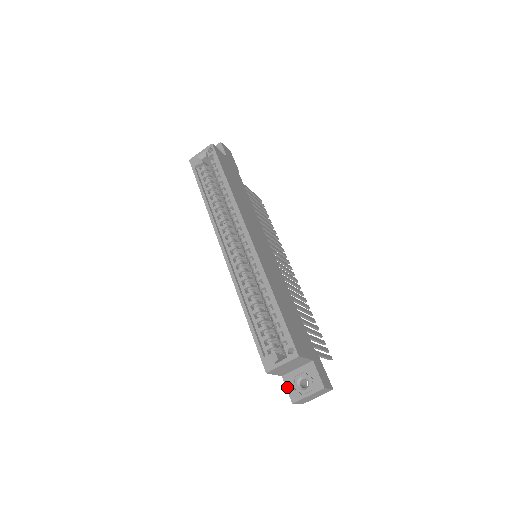
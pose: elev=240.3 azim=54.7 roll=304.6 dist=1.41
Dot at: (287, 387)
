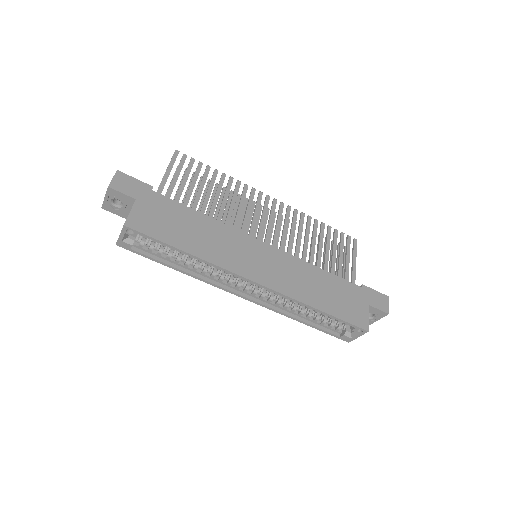
Dot at: occluded
